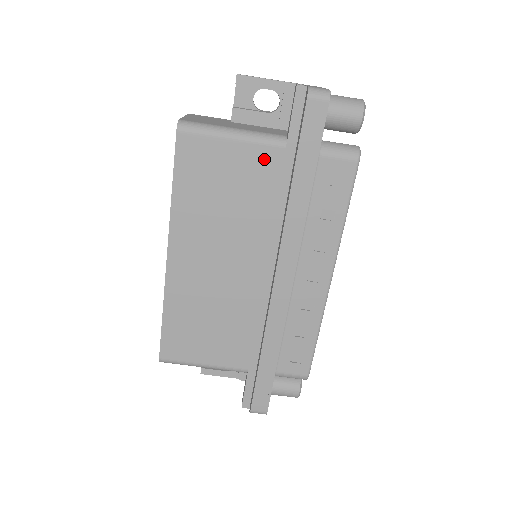
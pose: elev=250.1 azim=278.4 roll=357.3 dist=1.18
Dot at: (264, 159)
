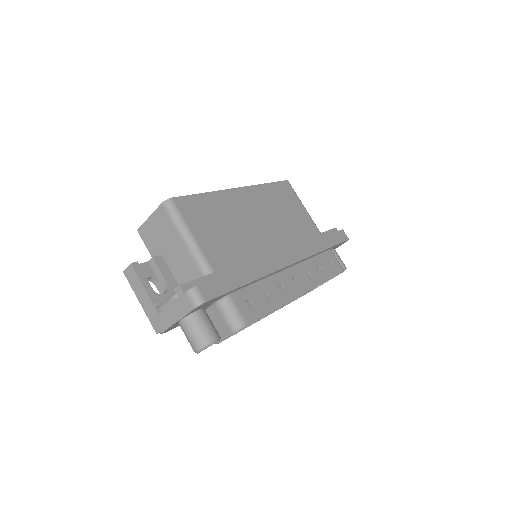
Dot at: (310, 225)
